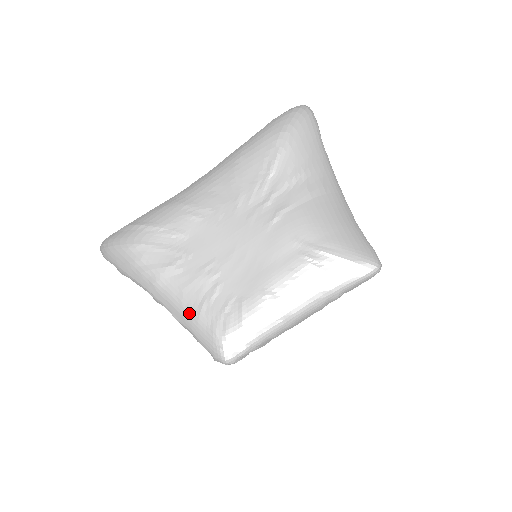
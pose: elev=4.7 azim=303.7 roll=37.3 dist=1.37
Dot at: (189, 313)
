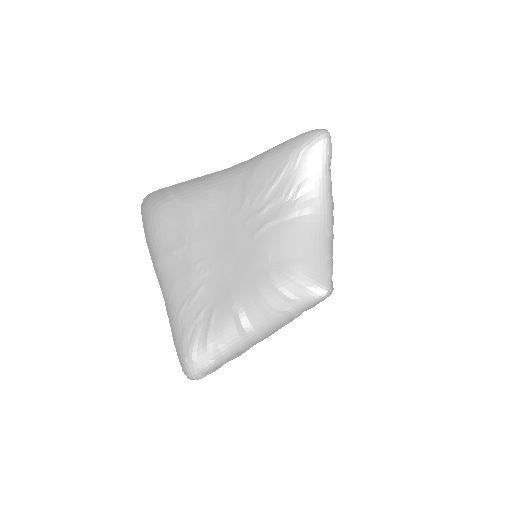
Dot at: (171, 312)
